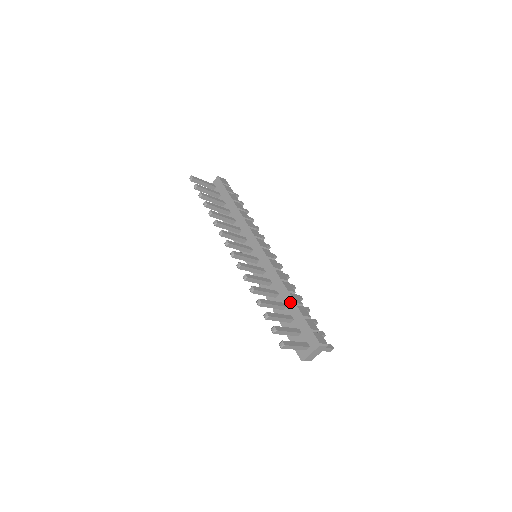
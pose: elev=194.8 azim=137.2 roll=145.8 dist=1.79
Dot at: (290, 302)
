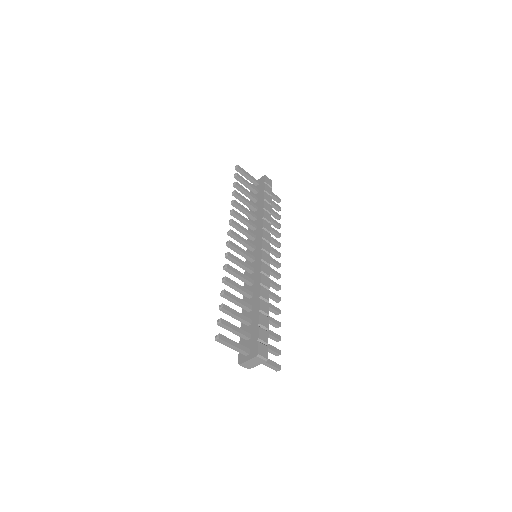
Dot at: (257, 307)
